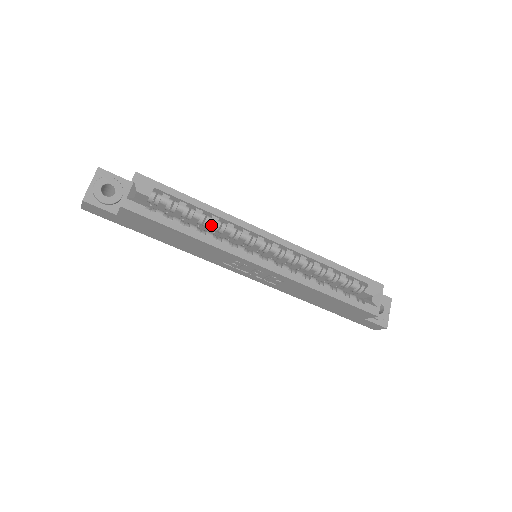
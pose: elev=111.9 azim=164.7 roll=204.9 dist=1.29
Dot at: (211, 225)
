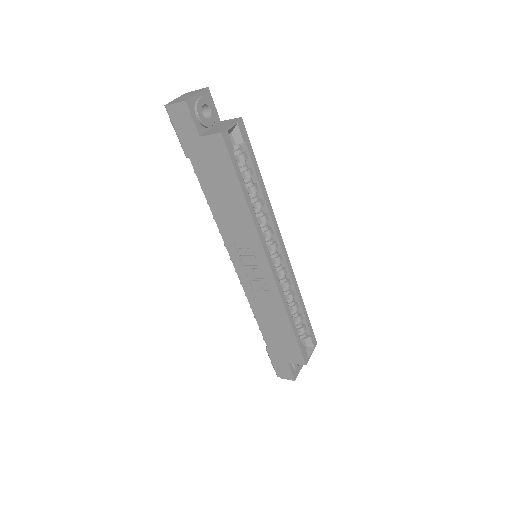
Dot at: (255, 205)
